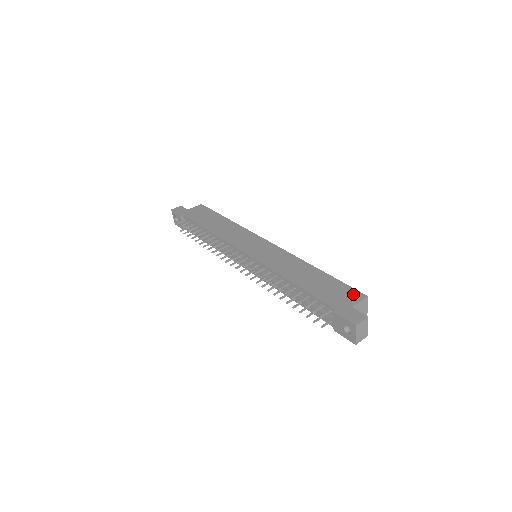
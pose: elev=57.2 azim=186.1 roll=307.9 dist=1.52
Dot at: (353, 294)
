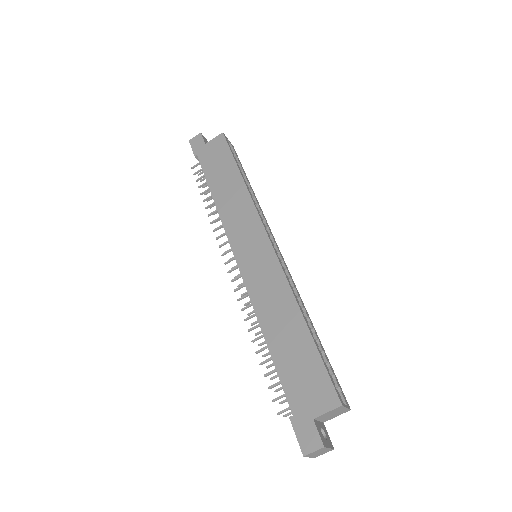
Dot at: (325, 394)
